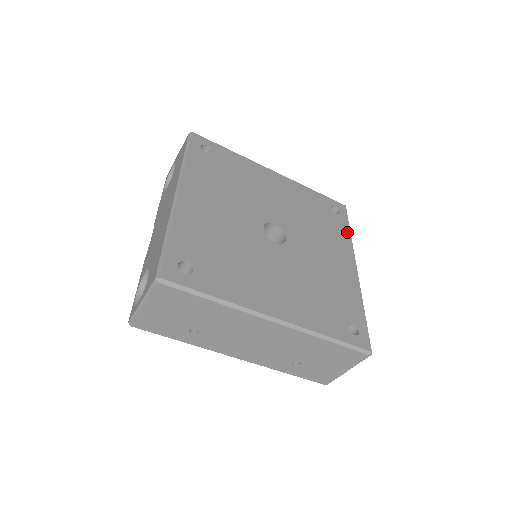
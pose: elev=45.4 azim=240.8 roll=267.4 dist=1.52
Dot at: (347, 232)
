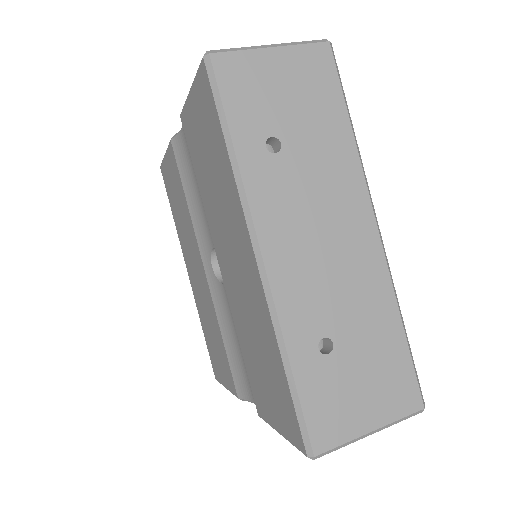
Dot at: occluded
